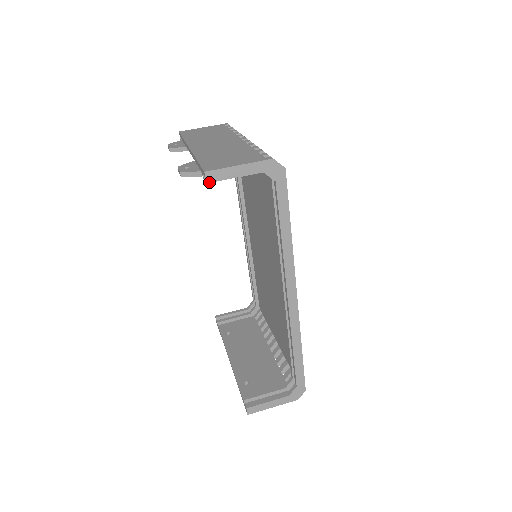
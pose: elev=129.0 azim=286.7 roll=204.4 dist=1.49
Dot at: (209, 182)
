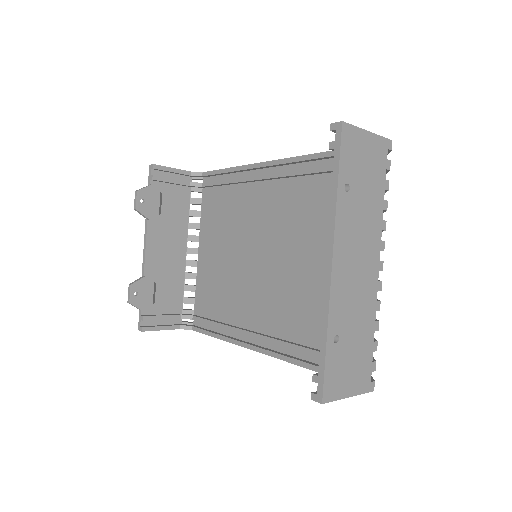
Dot at: (155, 165)
